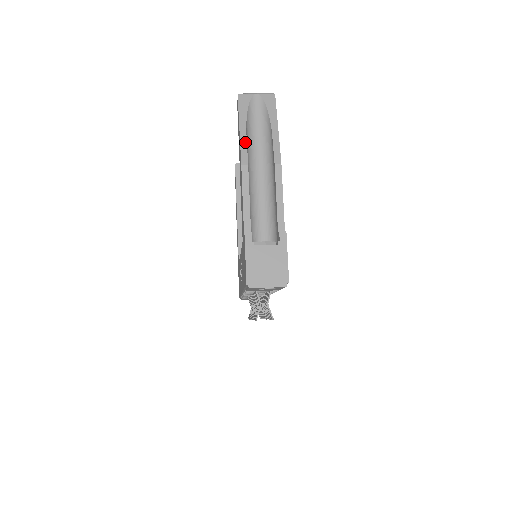
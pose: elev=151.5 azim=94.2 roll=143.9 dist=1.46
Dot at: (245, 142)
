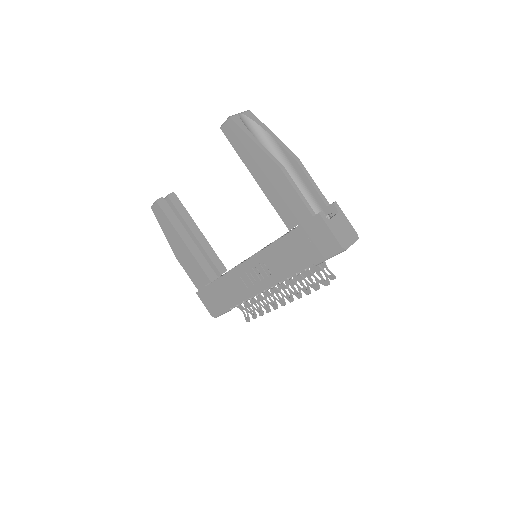
Dot at: (267, 151)
